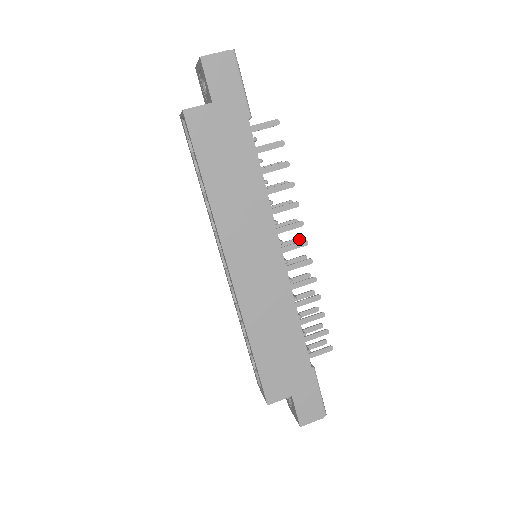
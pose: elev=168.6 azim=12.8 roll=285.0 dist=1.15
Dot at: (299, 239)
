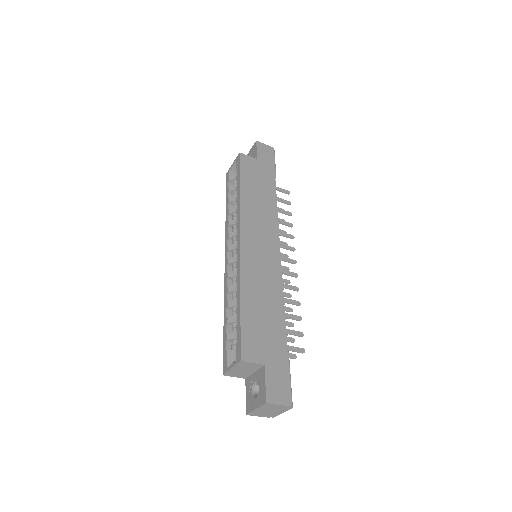
Dot at: (287, 268)
